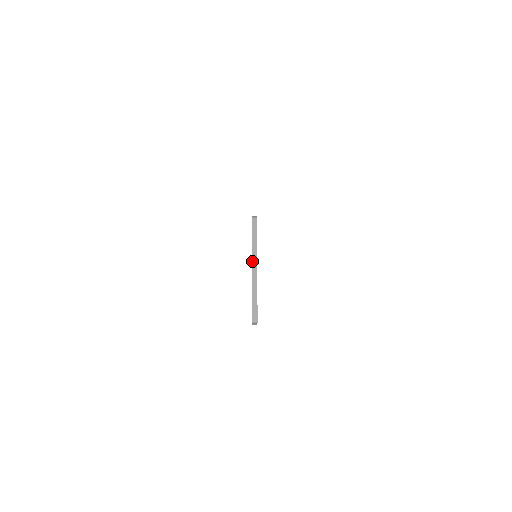
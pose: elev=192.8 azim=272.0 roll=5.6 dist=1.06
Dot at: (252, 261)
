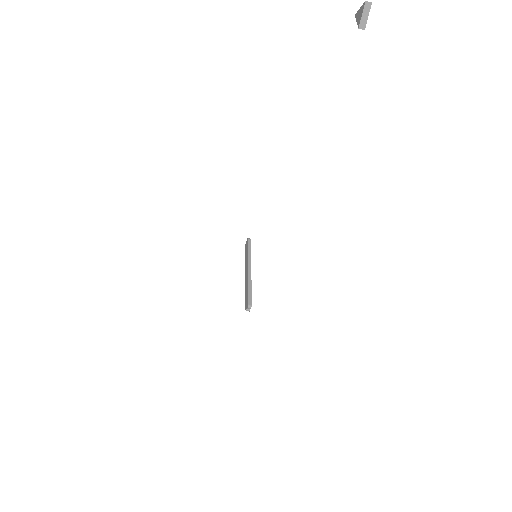
Dot at: (248, 266)
